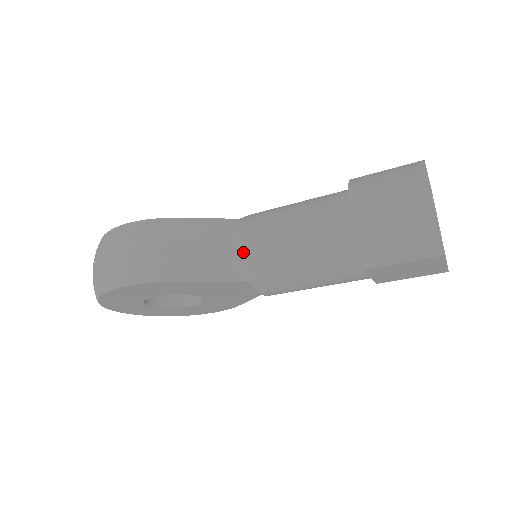
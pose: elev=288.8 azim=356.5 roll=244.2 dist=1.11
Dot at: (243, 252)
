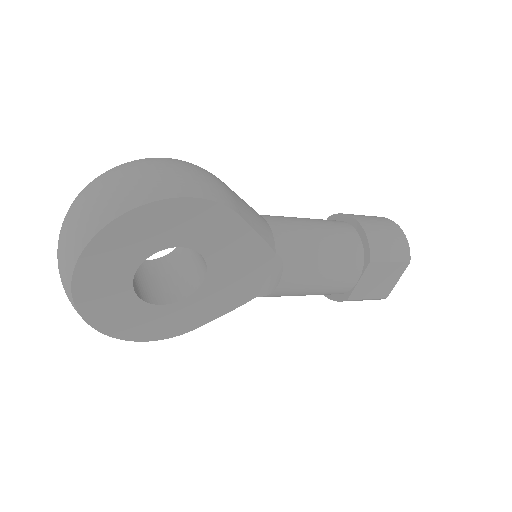
Dot at: (279, 228)
